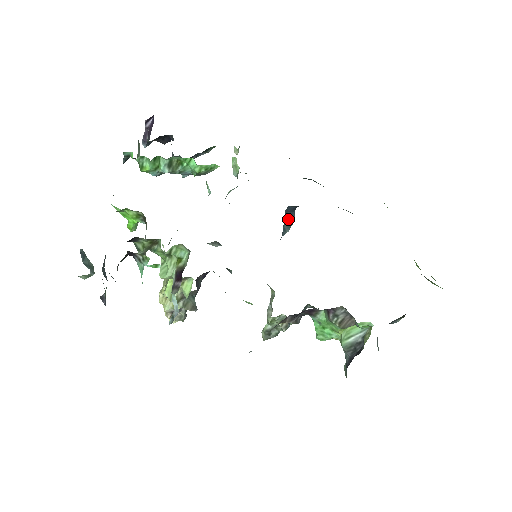
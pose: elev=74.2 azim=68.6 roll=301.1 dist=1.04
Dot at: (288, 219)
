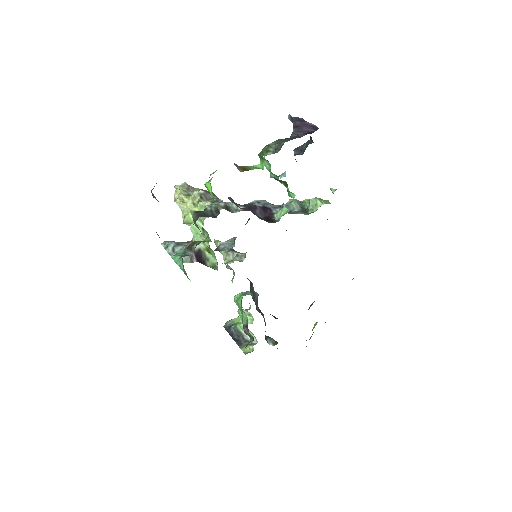
Dot at: occluded
